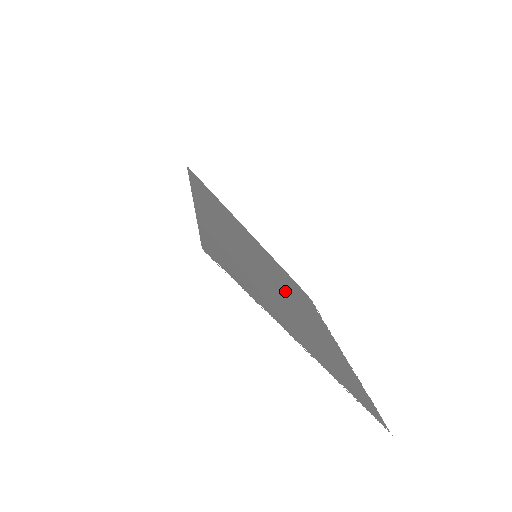
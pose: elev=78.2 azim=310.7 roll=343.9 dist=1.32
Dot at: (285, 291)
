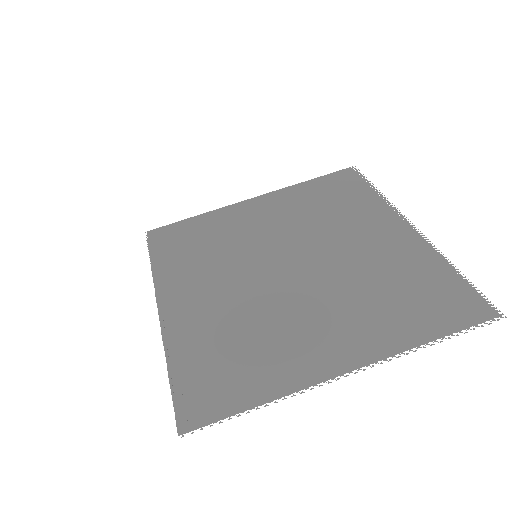
Dot at: (305, 257)
